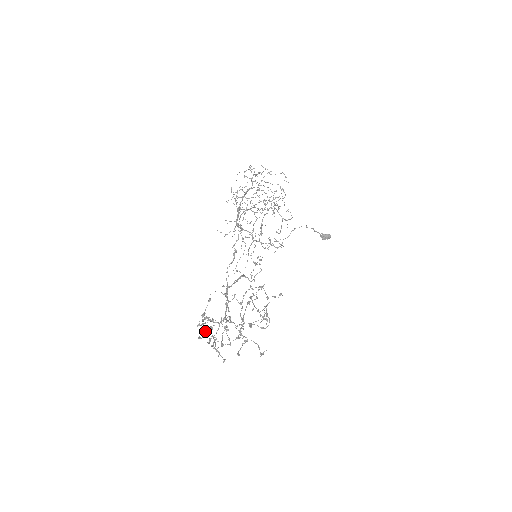
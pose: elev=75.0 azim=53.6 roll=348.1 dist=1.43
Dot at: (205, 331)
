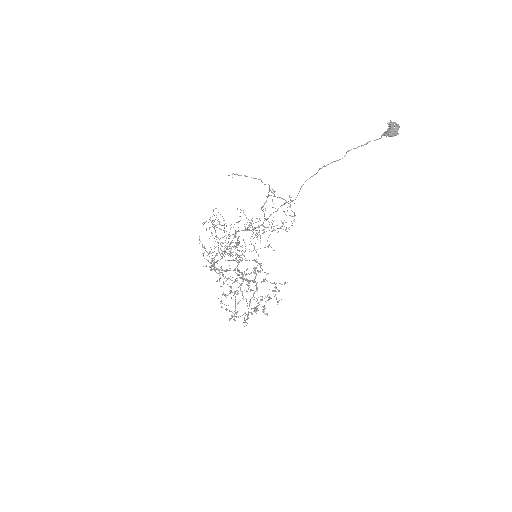
Dot at: (235, 270)
